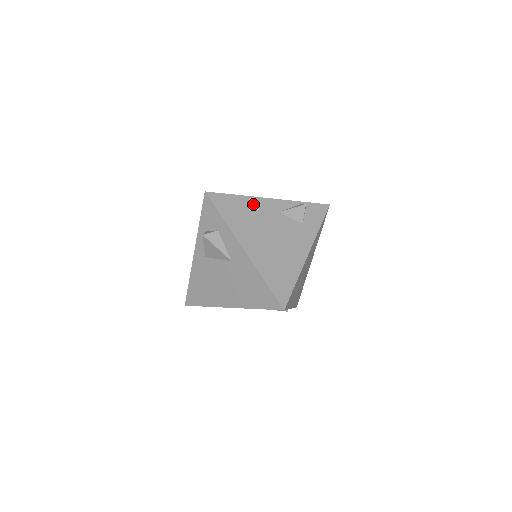
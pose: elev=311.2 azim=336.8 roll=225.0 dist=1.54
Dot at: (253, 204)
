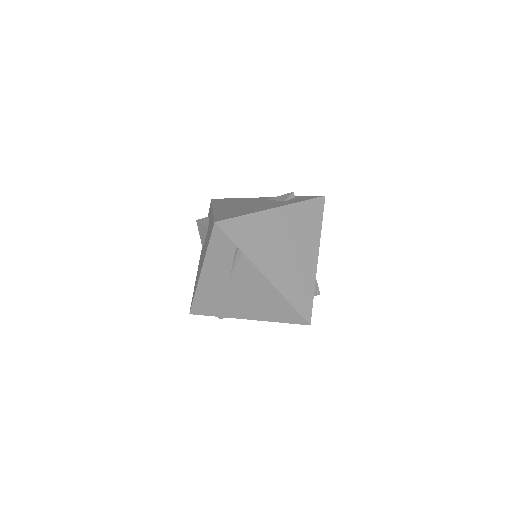
Dot at: (246, 199)
